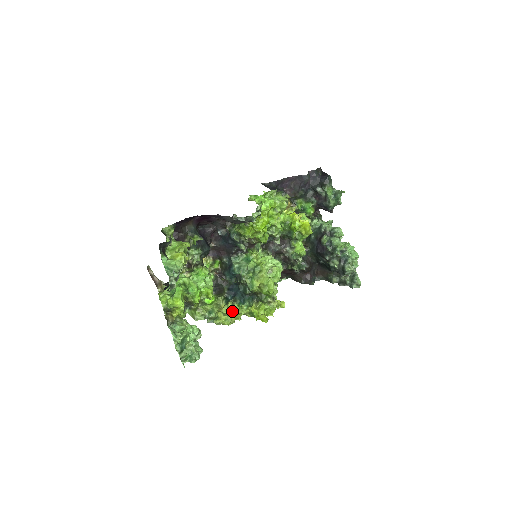
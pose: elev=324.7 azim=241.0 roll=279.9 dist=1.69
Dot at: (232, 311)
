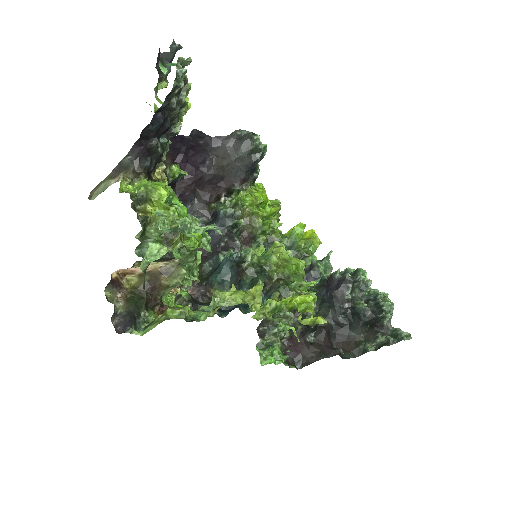
Dot at: occluded
